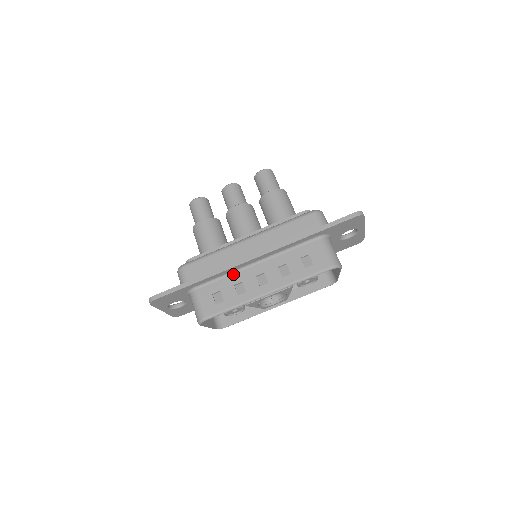
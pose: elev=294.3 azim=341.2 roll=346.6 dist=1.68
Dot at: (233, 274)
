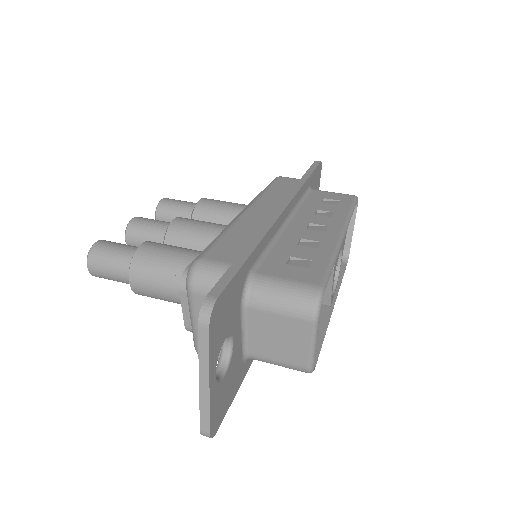
Dot at: (278, 239)
